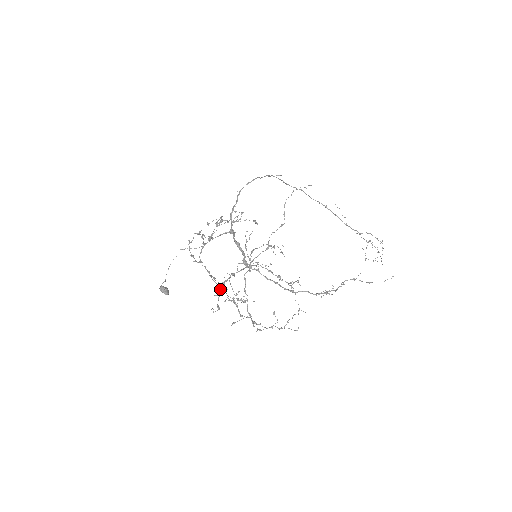
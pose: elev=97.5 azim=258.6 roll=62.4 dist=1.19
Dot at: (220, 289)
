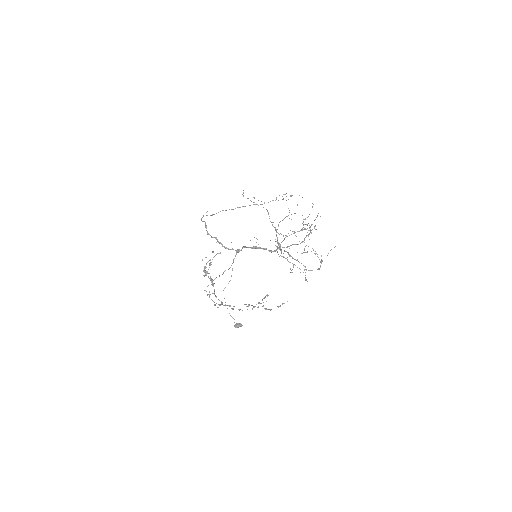
Dot at: (249, 305)
